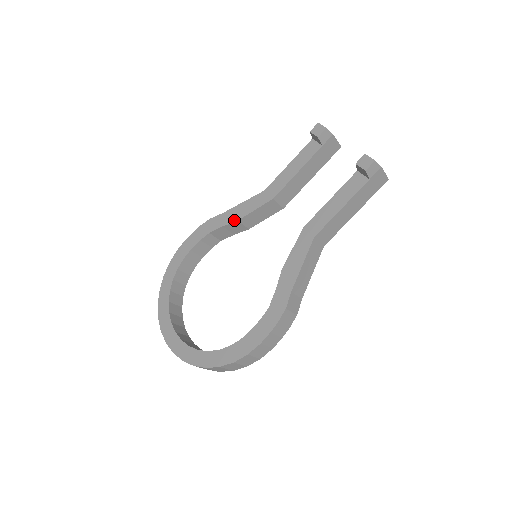
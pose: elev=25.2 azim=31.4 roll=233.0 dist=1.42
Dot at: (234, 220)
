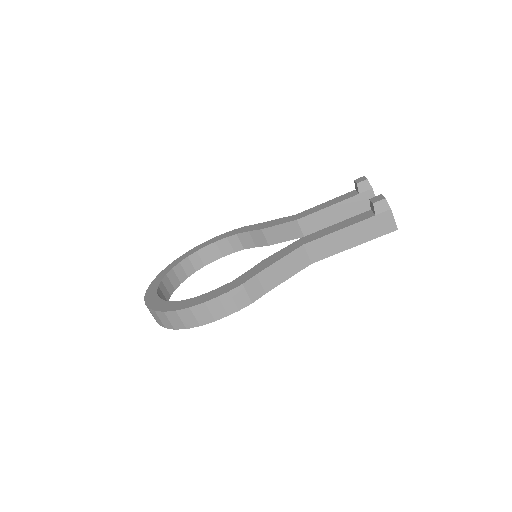
Dot at: (259, 228)
